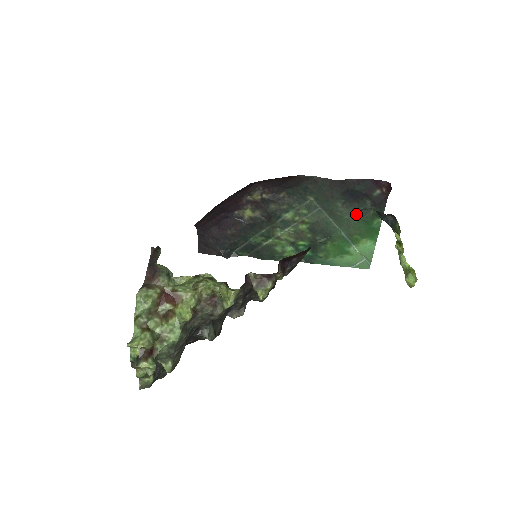
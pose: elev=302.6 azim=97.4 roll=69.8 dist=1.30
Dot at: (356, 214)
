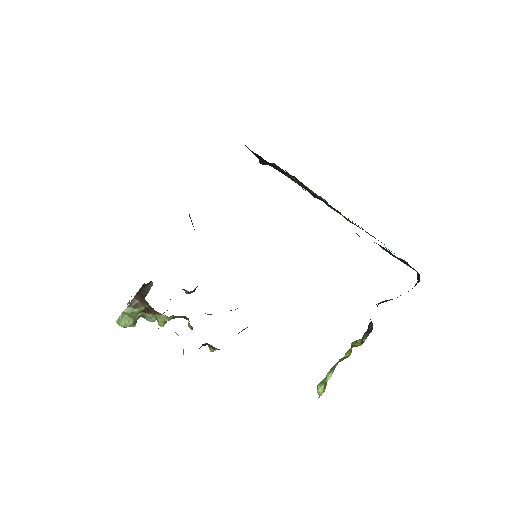
Dot at: (385, 250)
